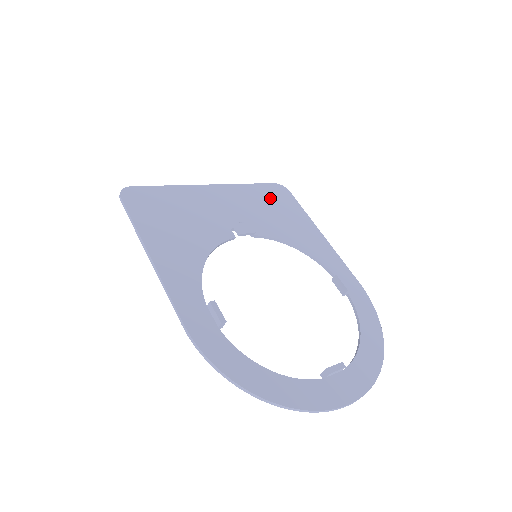
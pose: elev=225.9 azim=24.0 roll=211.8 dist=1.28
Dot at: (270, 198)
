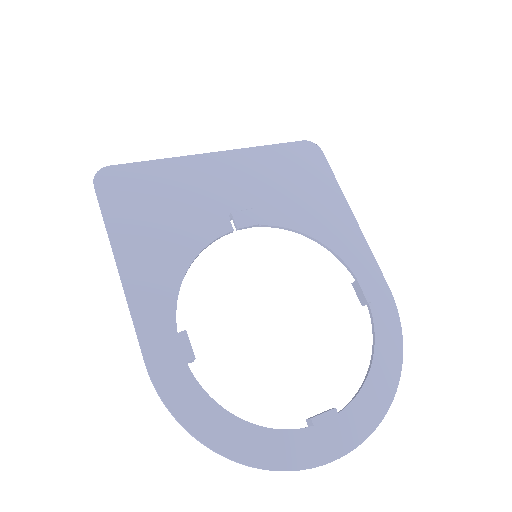
Dot at: (292, 165)
